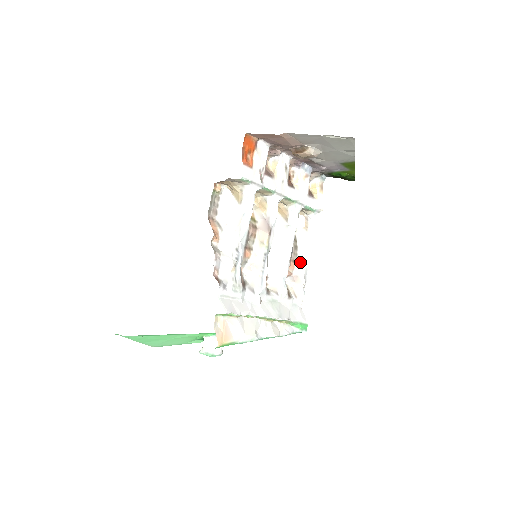
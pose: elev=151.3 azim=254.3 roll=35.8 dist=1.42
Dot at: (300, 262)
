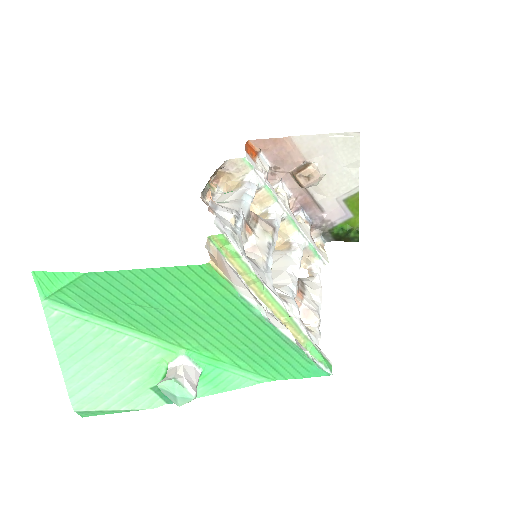
Dot at: (309, 298)
